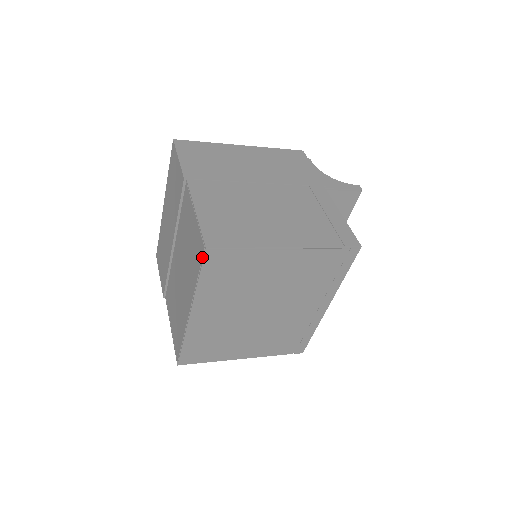
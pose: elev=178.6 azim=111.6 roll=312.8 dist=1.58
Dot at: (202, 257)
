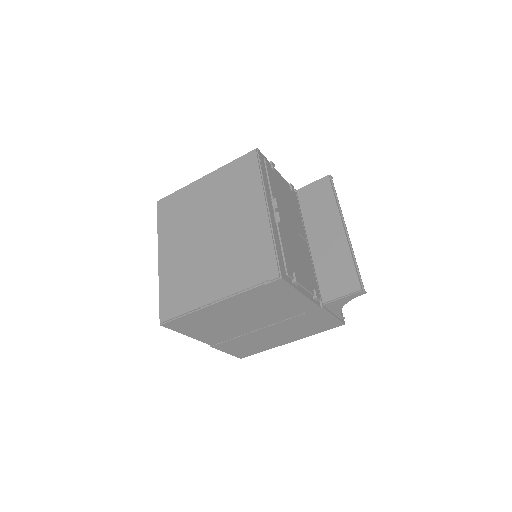
Dot at: (158, 210)
